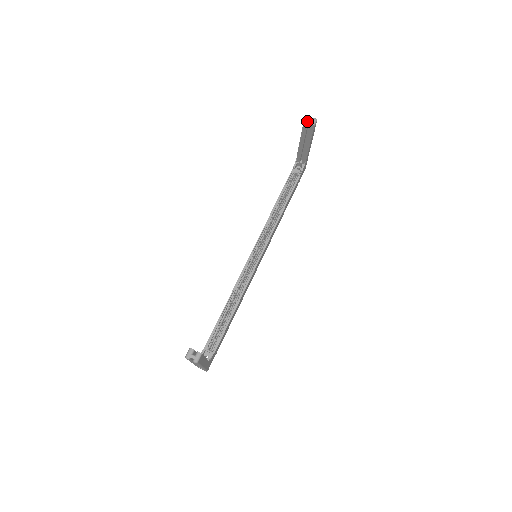
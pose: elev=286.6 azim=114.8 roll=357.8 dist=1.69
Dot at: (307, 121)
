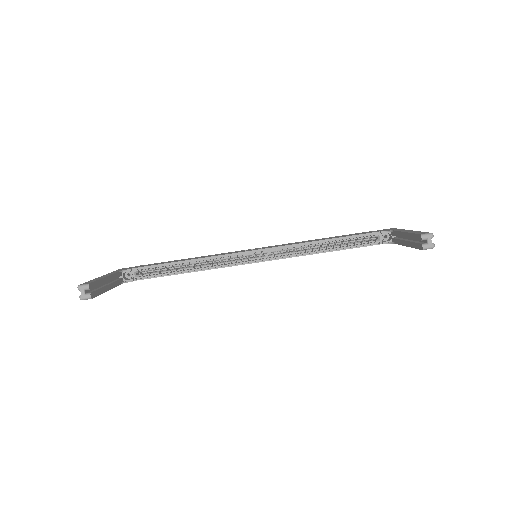
Dot at: (424, 238)
